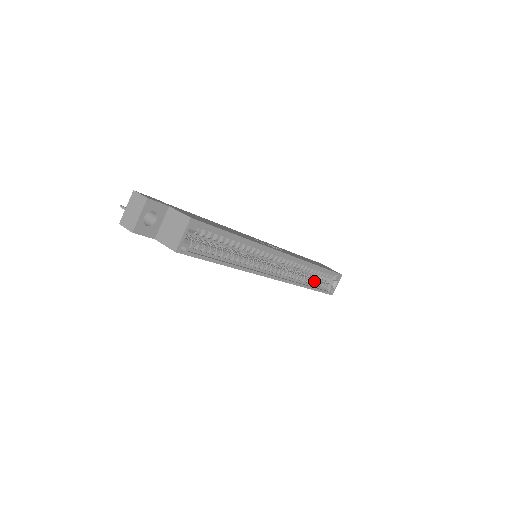
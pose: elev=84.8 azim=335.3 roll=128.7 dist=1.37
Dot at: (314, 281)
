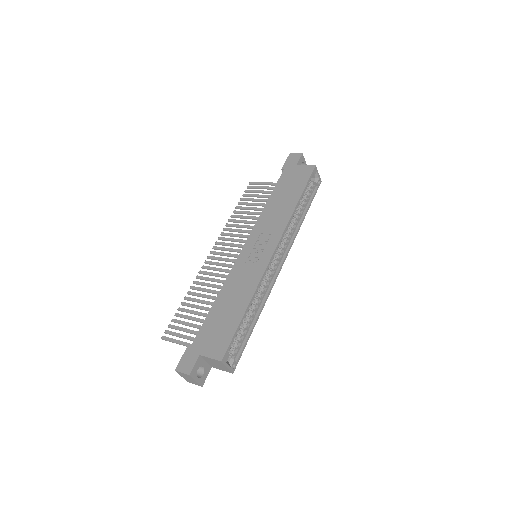
Dot at: (303, 205)
